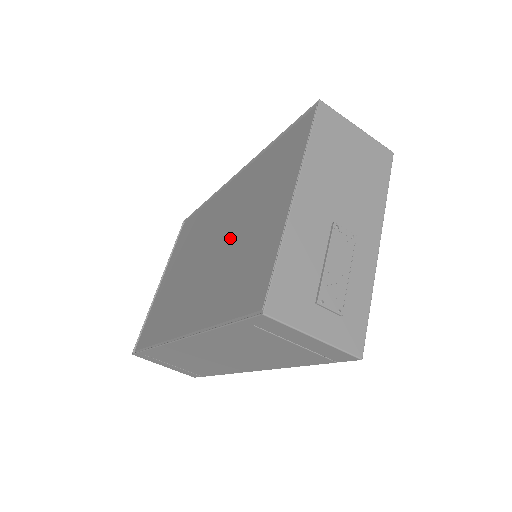
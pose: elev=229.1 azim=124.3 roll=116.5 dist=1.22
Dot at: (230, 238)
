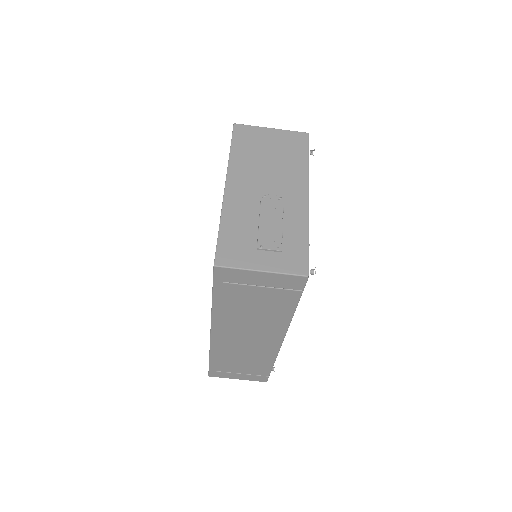
Dot at: occluded
